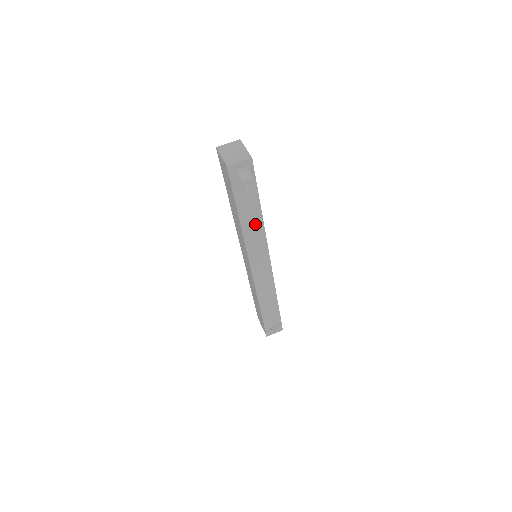
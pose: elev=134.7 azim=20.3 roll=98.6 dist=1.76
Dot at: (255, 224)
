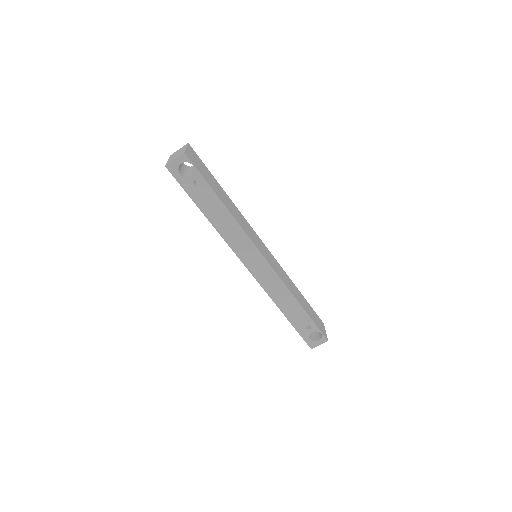
Dot at: (224, 218)
